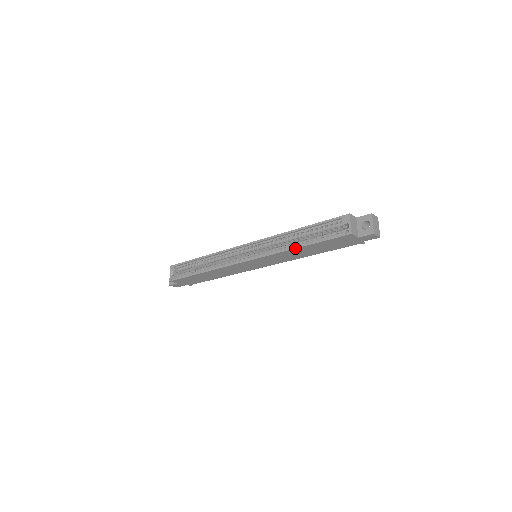
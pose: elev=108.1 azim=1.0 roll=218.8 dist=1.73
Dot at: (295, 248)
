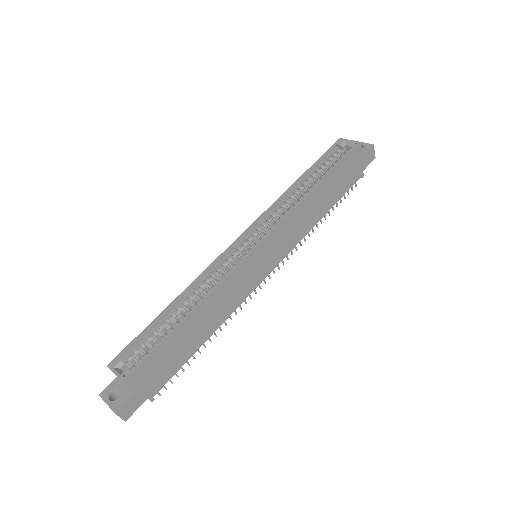
Dot at: (313, 189)
